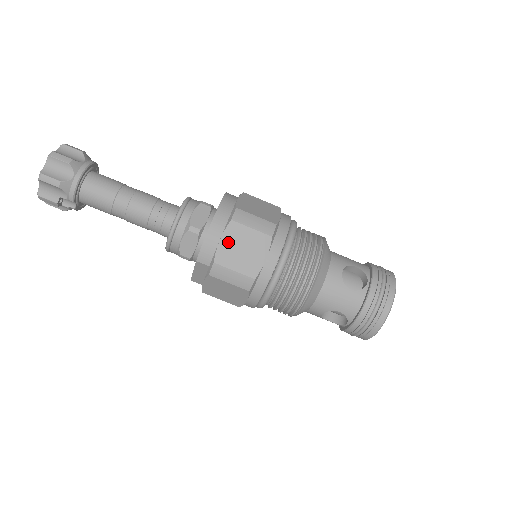
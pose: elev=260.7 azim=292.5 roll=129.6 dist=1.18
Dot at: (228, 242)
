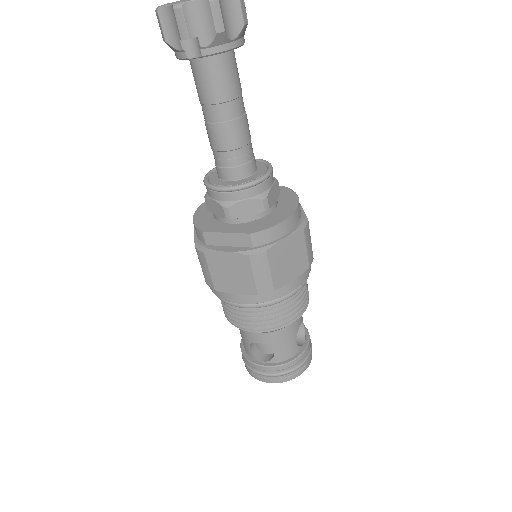
Dot at: (287, 244)
